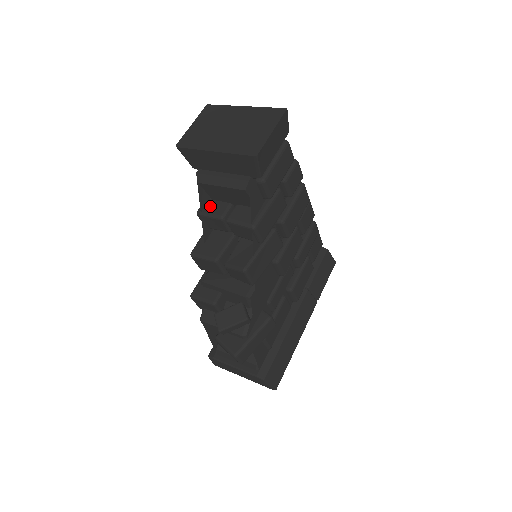
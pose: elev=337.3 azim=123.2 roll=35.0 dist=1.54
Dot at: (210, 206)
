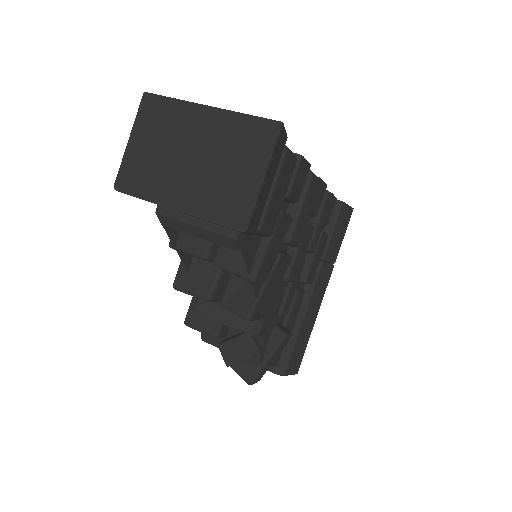
Dot at: (185, 237)
